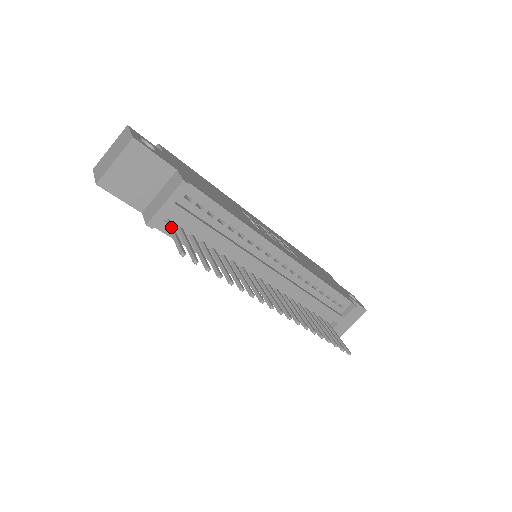
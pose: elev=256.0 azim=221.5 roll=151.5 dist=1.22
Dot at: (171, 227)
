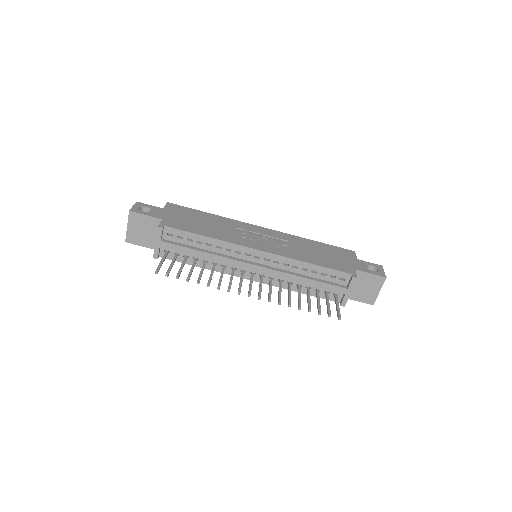
Dot at: (163, 256)
